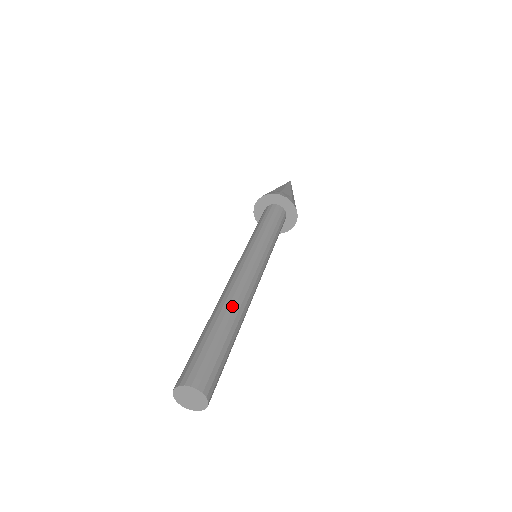
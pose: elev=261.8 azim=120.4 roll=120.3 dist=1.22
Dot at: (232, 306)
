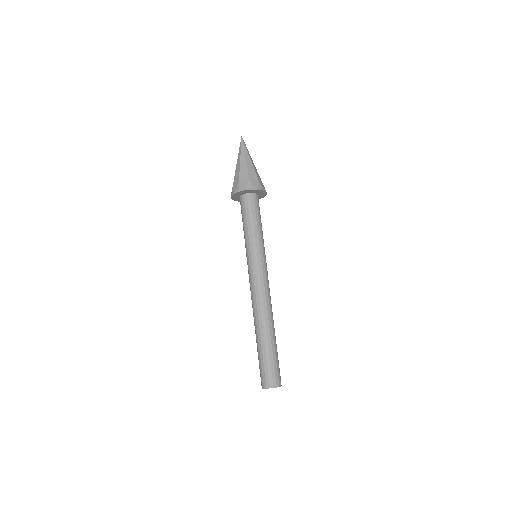
Dot at: (260, 322)
